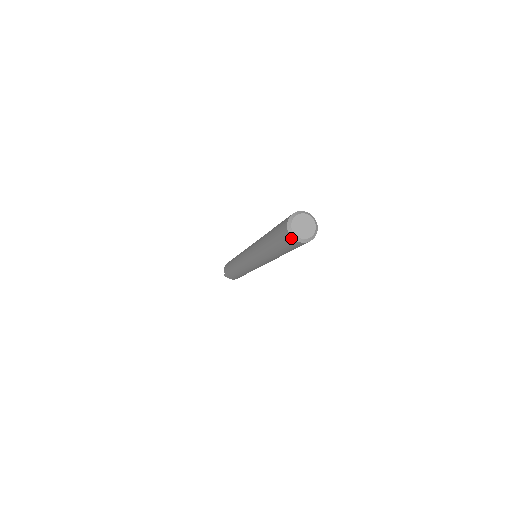
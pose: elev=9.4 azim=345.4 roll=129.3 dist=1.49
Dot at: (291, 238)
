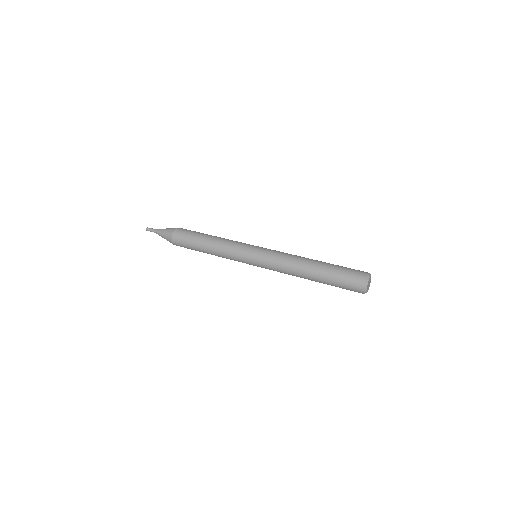
Dot at: (362, 292)
